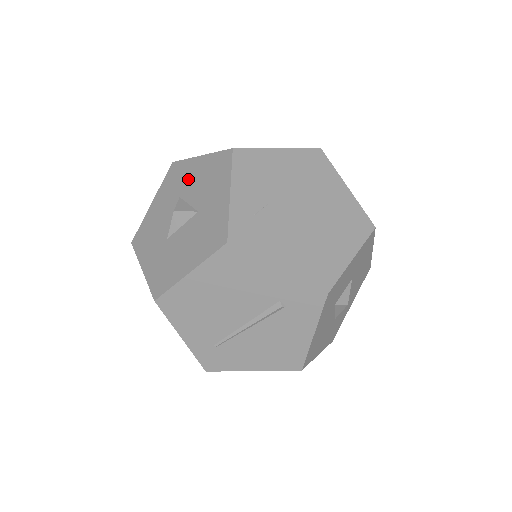
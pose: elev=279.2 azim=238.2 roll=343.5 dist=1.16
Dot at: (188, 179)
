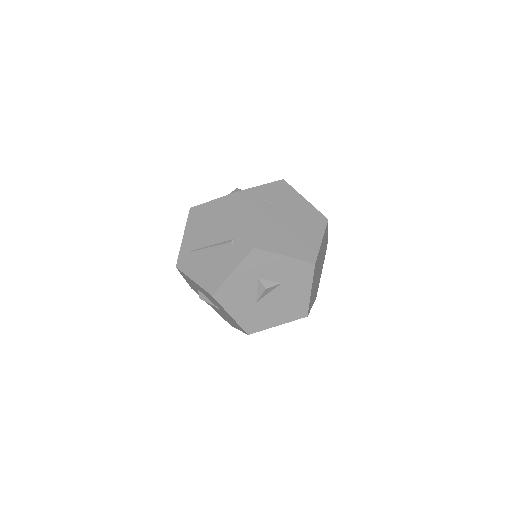
Dot at: occluded
